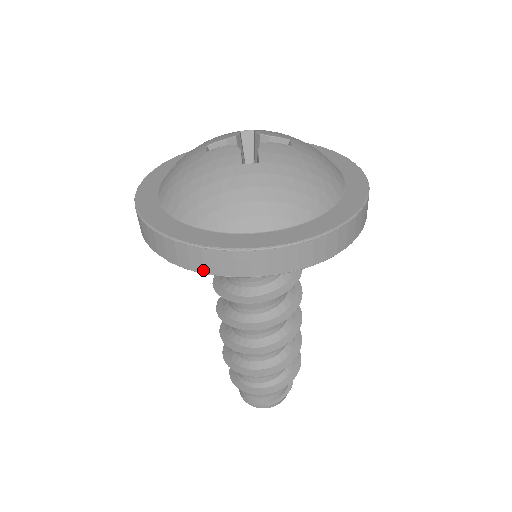
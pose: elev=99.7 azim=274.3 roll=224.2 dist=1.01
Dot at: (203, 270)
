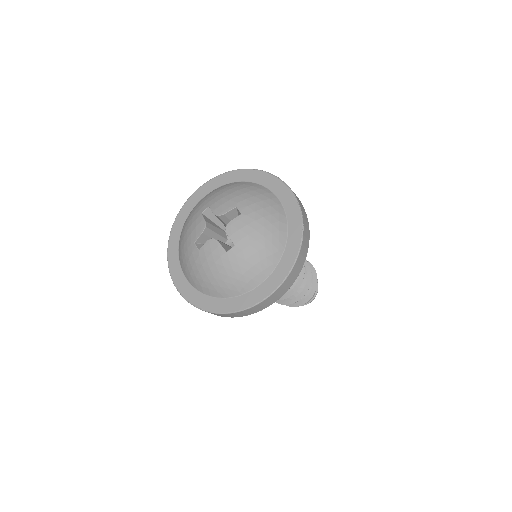
Dot at: occluded
